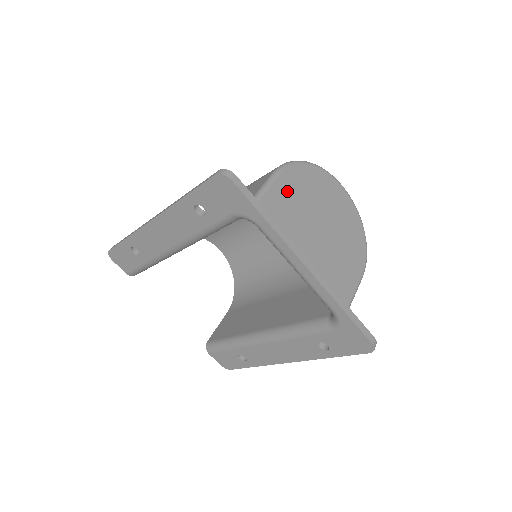
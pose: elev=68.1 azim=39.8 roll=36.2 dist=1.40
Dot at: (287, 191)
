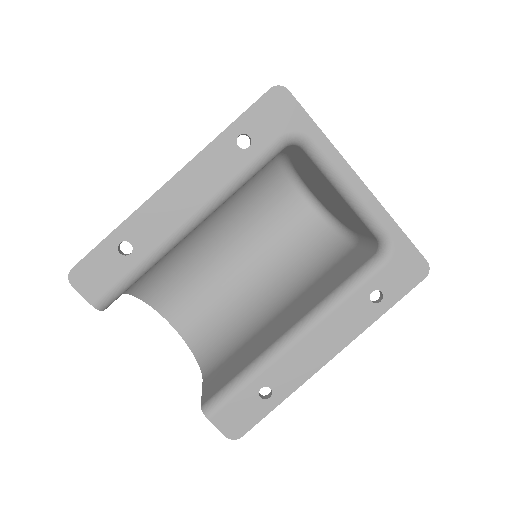
Dot at: occluded
